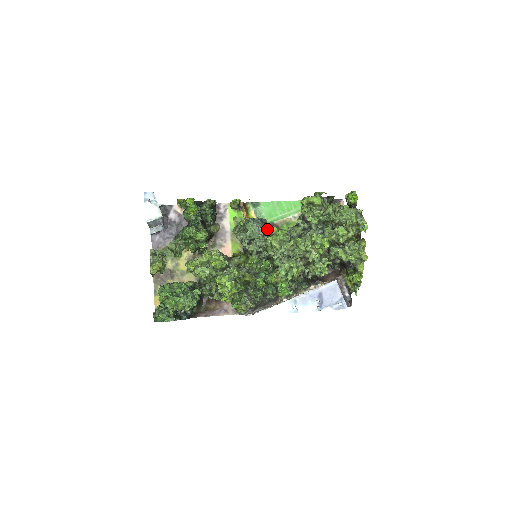
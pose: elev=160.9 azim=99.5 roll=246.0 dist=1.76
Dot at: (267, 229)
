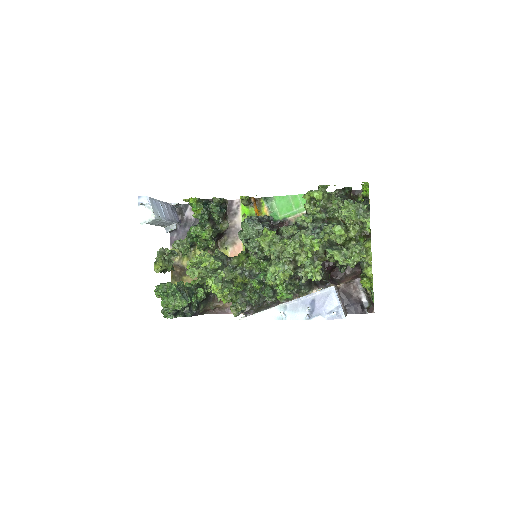
Dot at: (263, 228)
